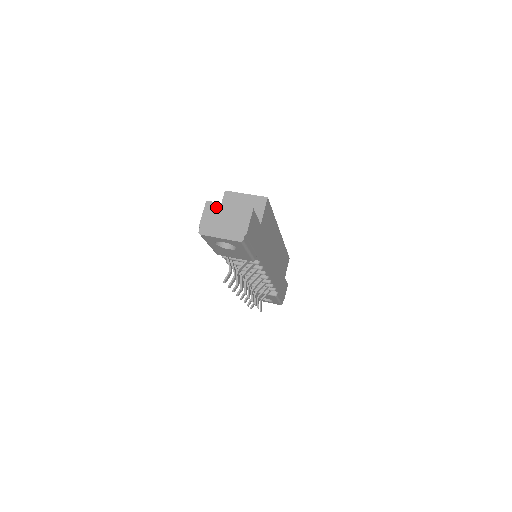
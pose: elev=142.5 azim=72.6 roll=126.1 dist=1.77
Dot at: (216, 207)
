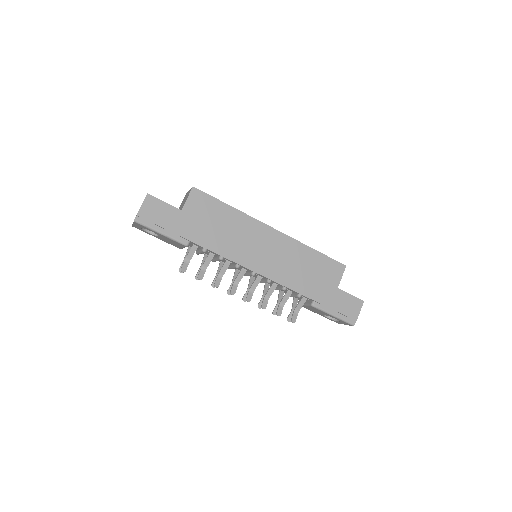
Dot at: occluded
